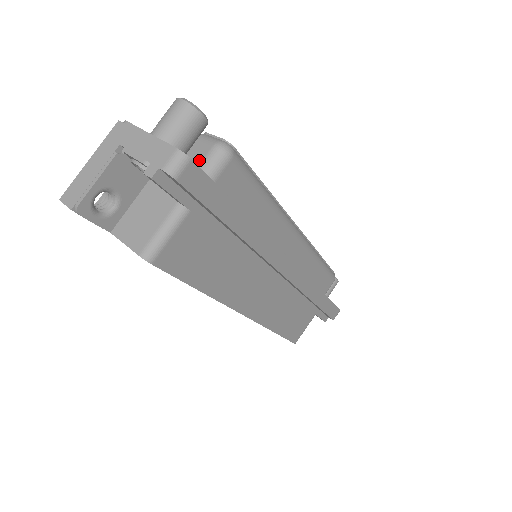
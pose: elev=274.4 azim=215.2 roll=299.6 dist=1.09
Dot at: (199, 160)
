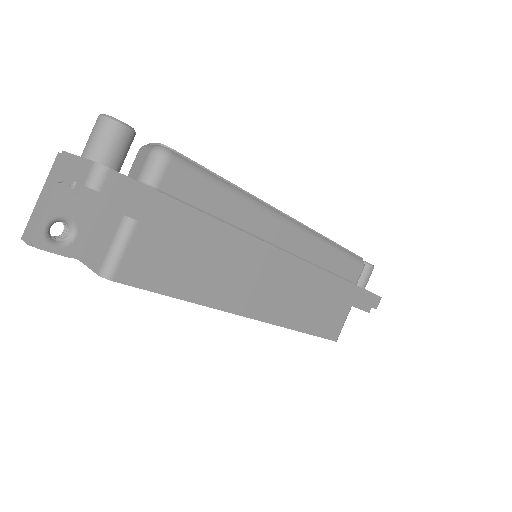
Dot at: (140, 170)
